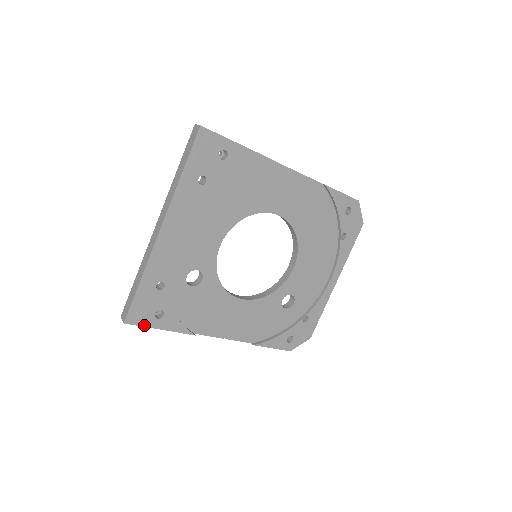
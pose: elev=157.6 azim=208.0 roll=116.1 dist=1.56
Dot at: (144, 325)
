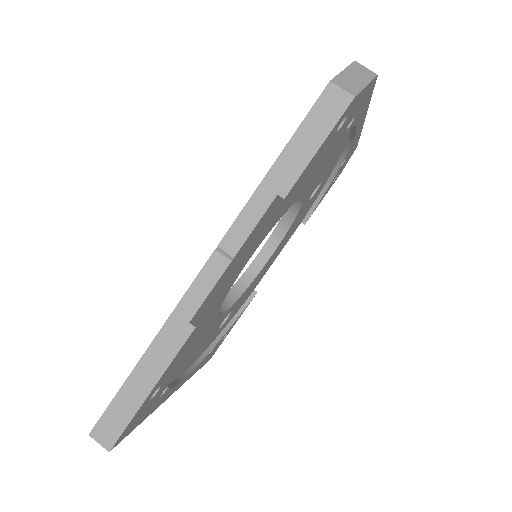
Dot at: (221, 343)
